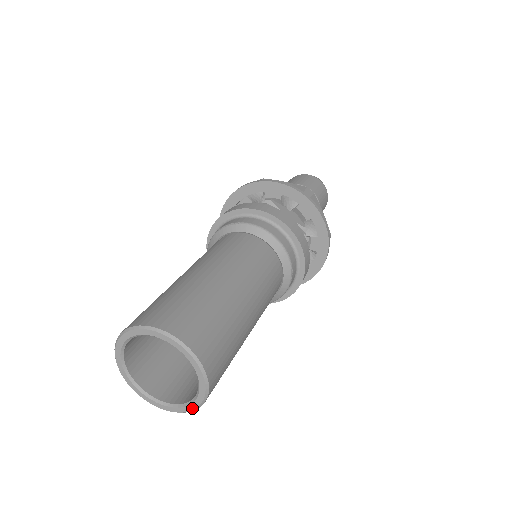
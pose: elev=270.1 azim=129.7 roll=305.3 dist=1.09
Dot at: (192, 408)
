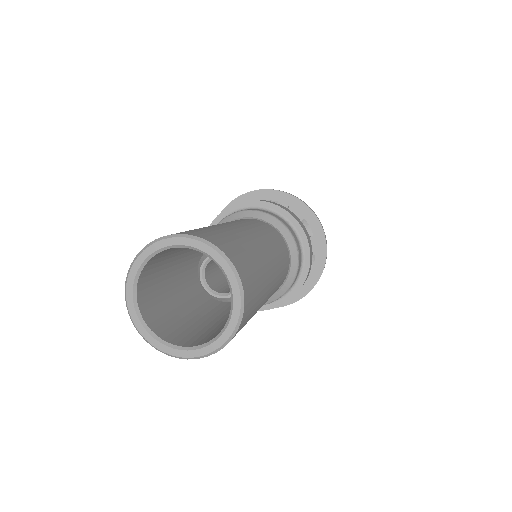
Dot at: (226, 338)
